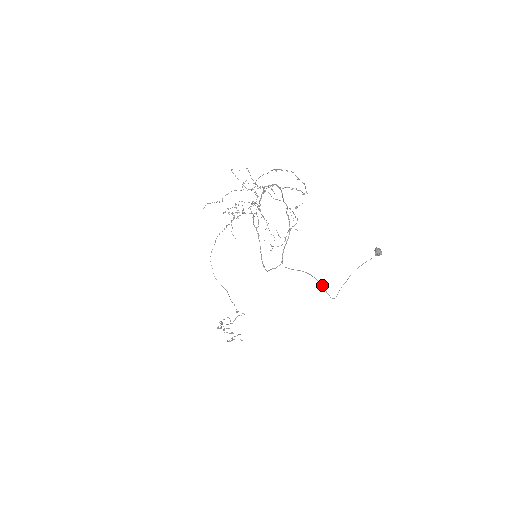
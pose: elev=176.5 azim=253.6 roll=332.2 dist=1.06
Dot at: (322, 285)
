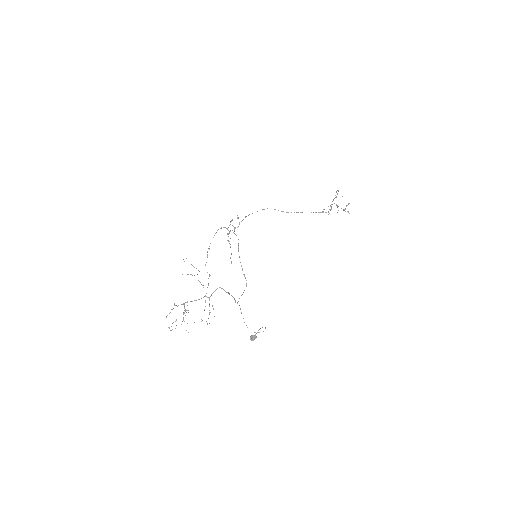
Dot at: occluded
